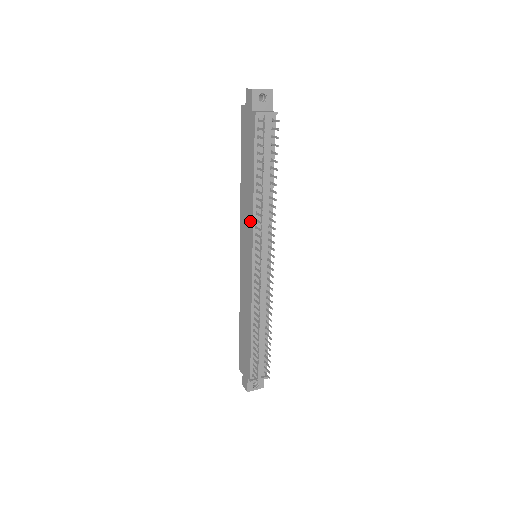
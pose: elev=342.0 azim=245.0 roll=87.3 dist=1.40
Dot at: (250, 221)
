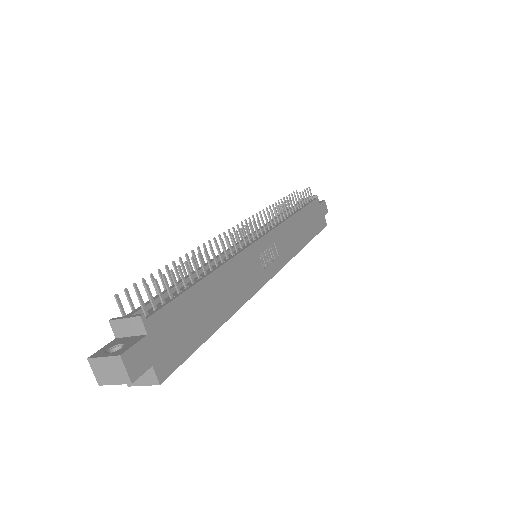
Dot at: occluded
